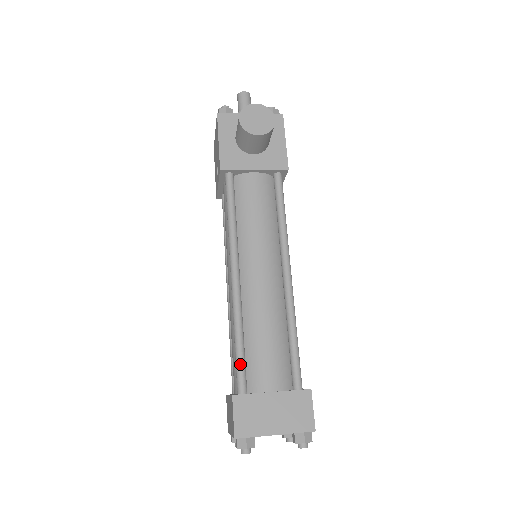
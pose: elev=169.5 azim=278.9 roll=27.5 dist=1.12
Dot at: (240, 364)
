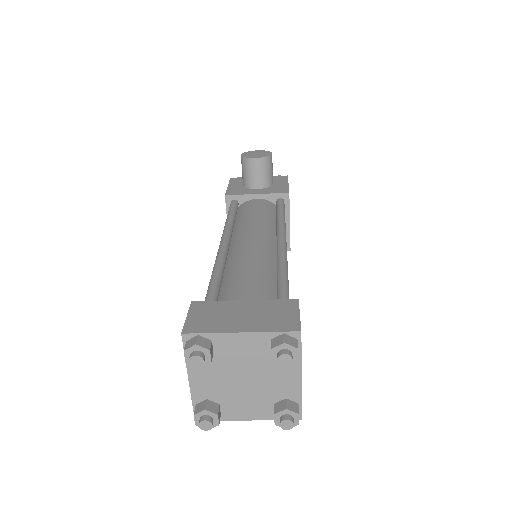
Dot at: (211, 288)
